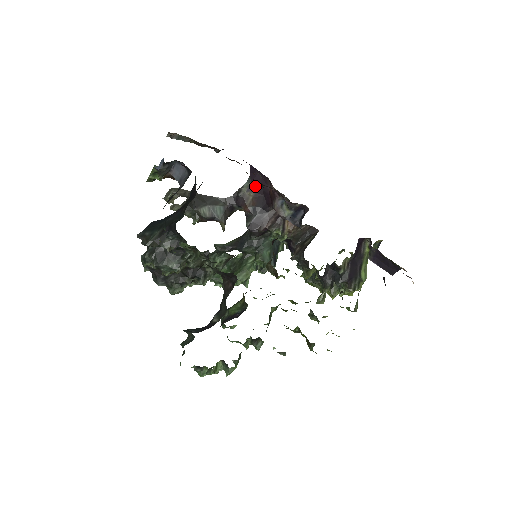
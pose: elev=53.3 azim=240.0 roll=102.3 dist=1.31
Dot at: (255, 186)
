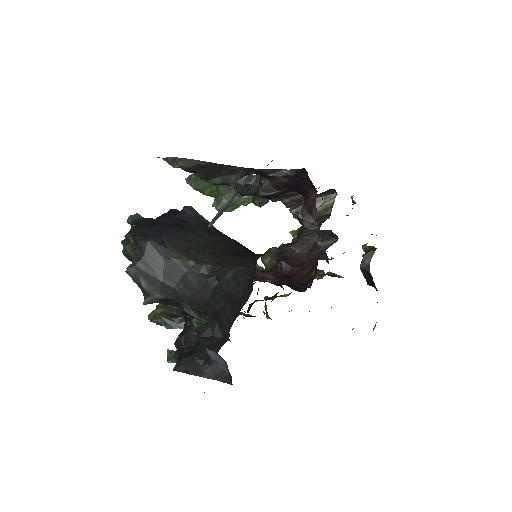
Dot at: (296, 179)
